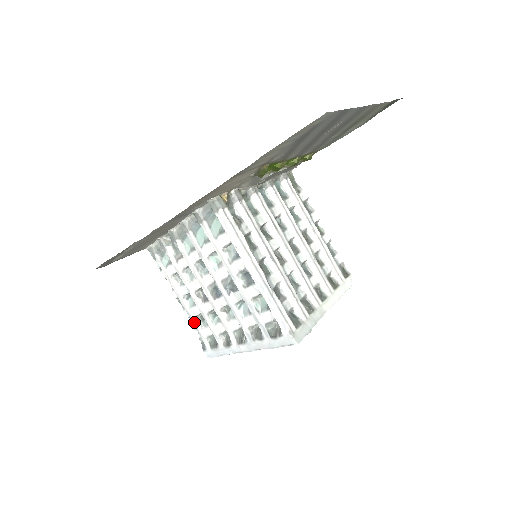
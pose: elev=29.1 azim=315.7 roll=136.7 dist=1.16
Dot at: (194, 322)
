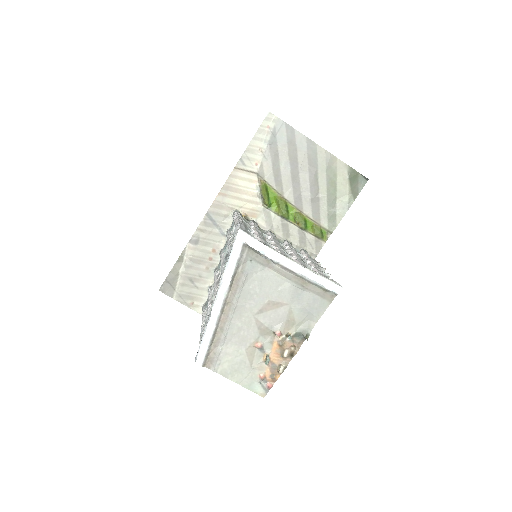
Dot at: (201, 334)
